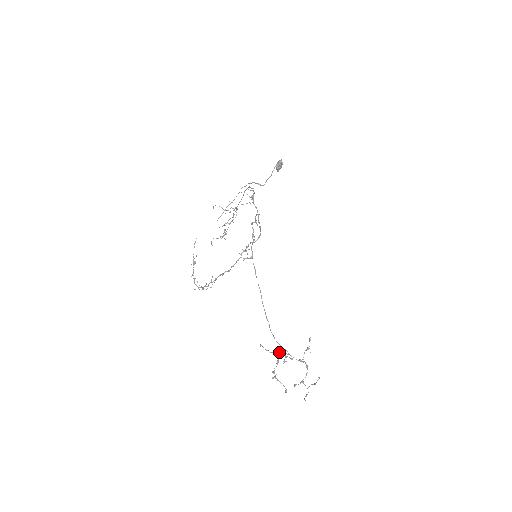
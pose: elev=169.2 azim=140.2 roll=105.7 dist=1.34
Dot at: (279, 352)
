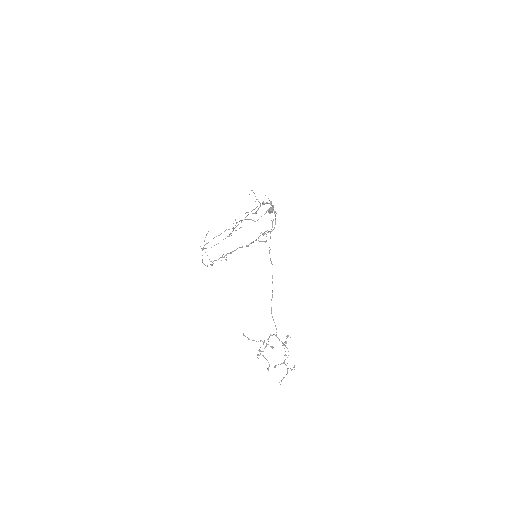
Dot at: (261, 340)
